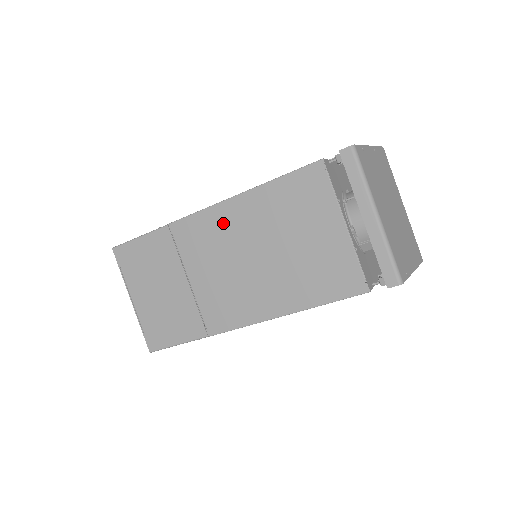
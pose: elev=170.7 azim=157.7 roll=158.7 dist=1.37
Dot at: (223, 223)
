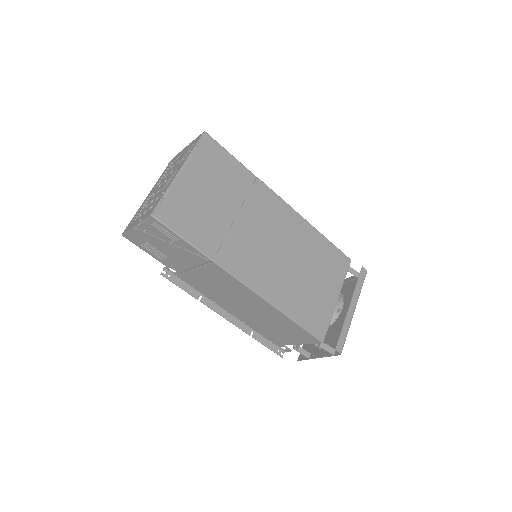
Dot at: (287, 220)
